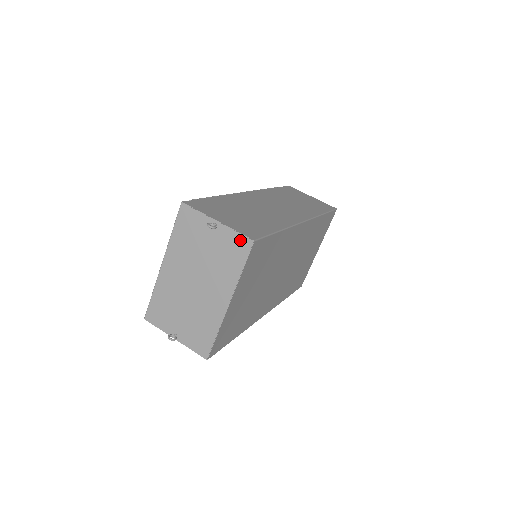
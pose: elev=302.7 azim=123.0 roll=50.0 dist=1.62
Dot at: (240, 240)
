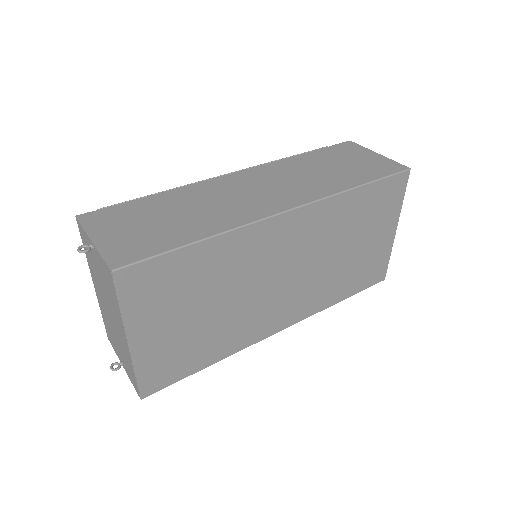
Dot at: (106, 268)
